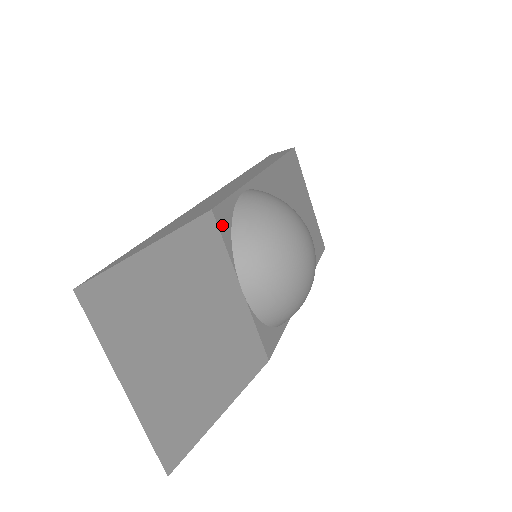
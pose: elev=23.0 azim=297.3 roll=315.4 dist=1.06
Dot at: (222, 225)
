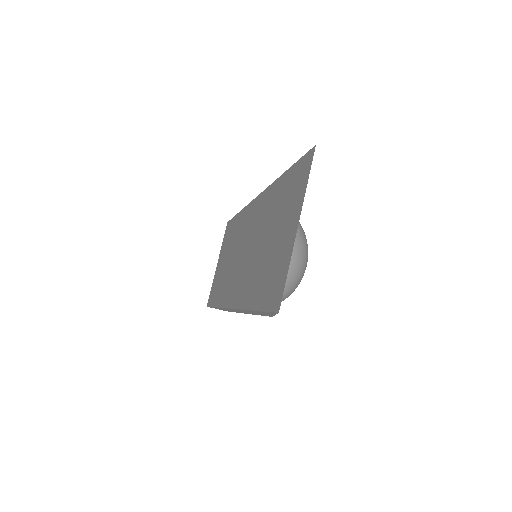
Dot at: occluded
